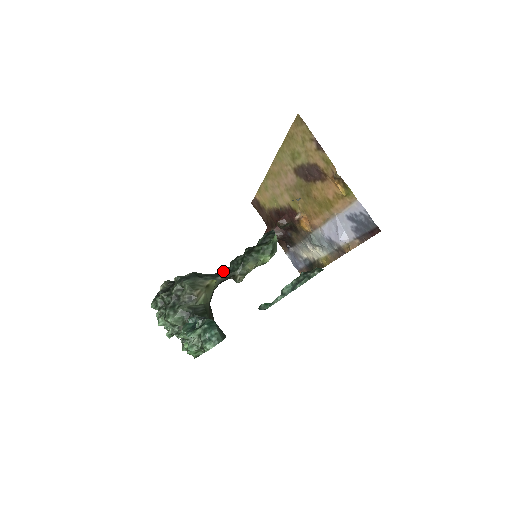
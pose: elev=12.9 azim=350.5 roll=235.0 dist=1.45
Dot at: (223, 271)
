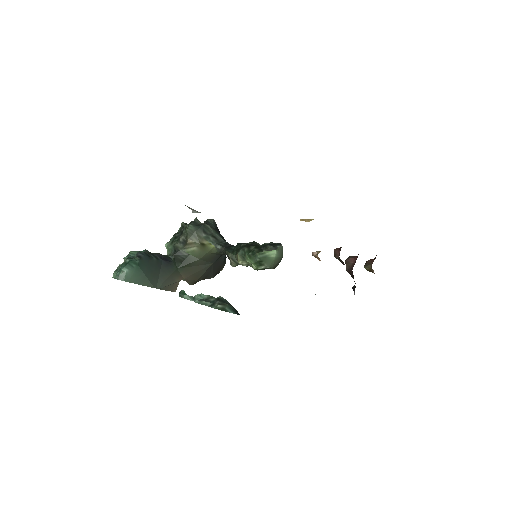
Dot at: (231, 245)
